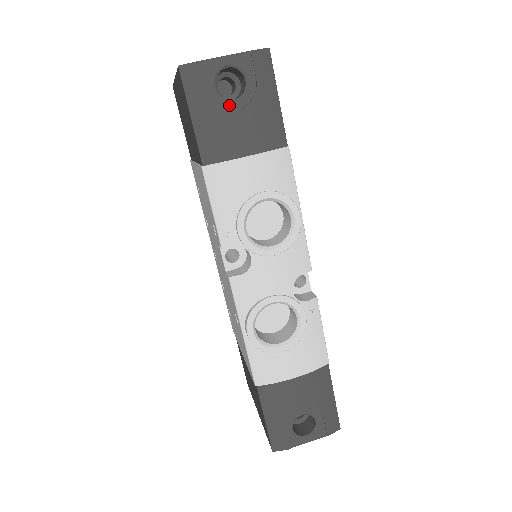
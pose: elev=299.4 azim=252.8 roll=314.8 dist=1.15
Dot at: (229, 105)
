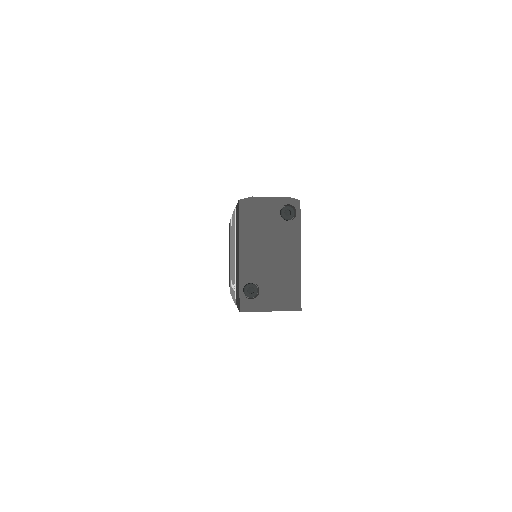
Dot at: occluded
